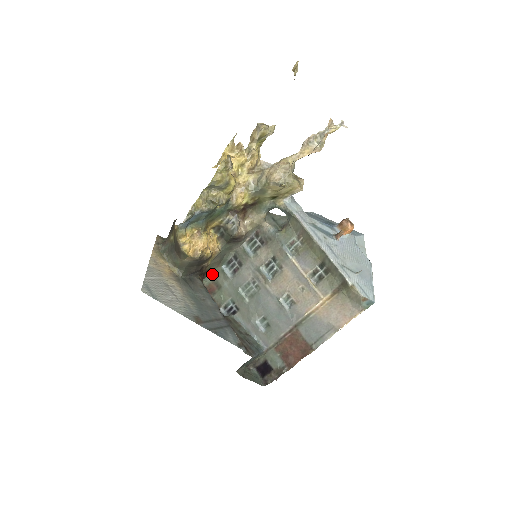
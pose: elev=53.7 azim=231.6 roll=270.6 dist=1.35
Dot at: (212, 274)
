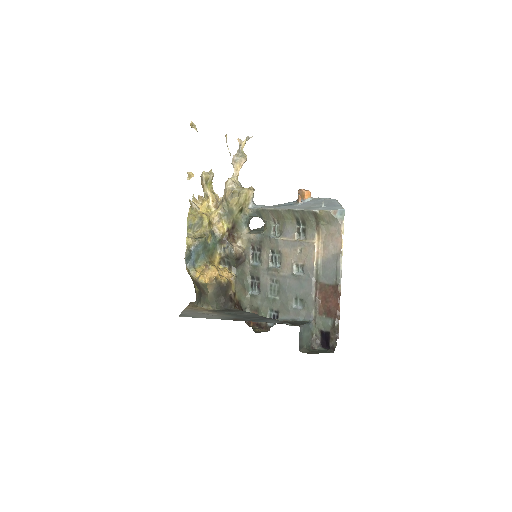
Dot at: (247, 305)
